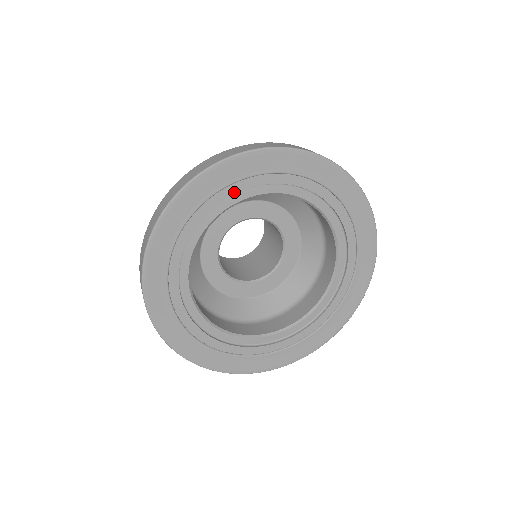
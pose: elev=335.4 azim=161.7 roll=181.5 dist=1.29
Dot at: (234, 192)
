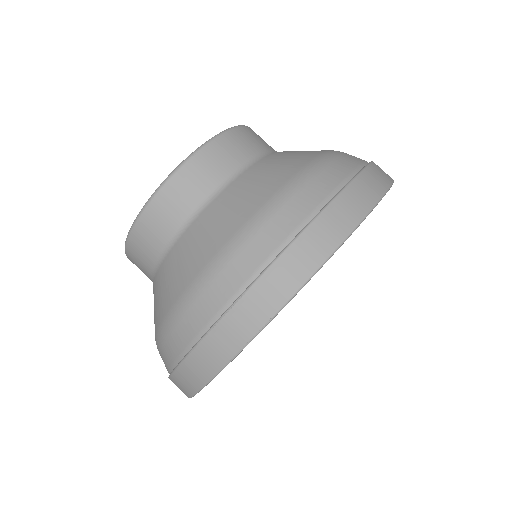
Dot at: occluded
